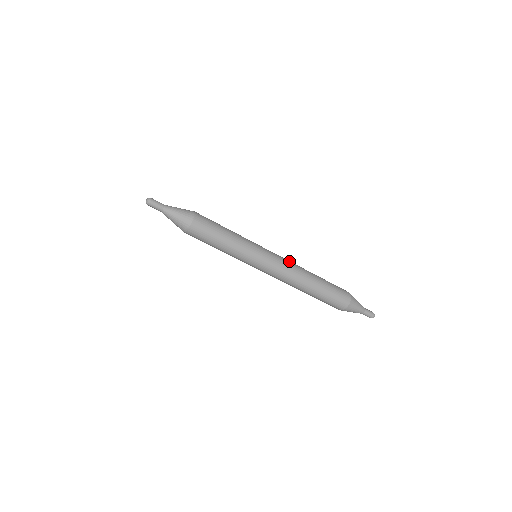
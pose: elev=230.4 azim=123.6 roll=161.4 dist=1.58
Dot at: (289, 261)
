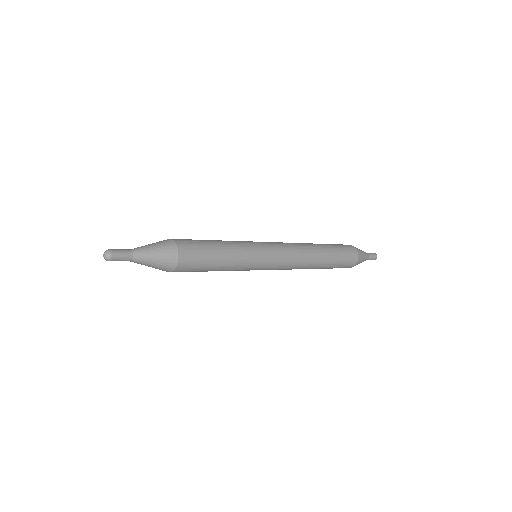
Dot at: (297, 256)
